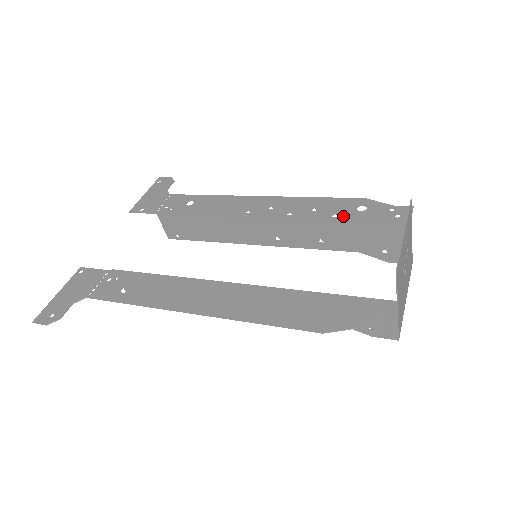
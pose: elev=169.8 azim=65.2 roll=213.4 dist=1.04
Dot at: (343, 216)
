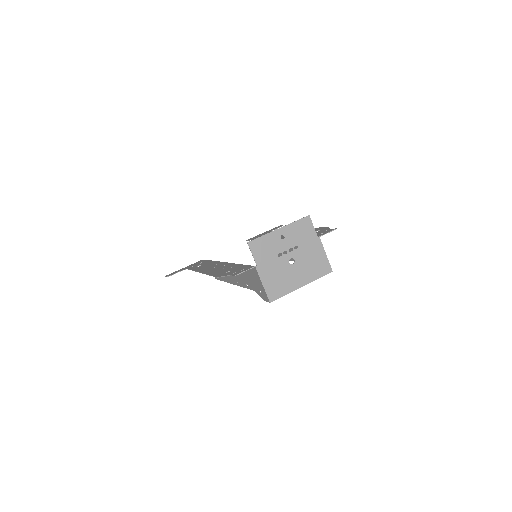
Dot at: occluded
